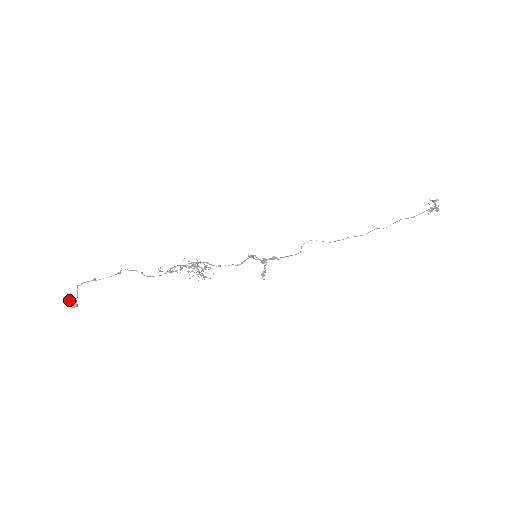
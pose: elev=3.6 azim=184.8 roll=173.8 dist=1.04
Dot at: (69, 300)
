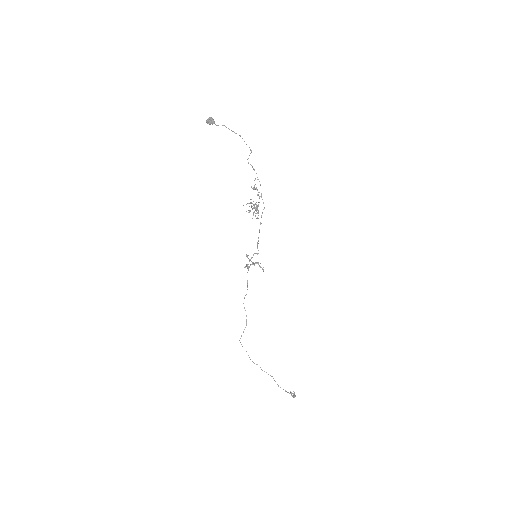
Dot at: (213, 119)
